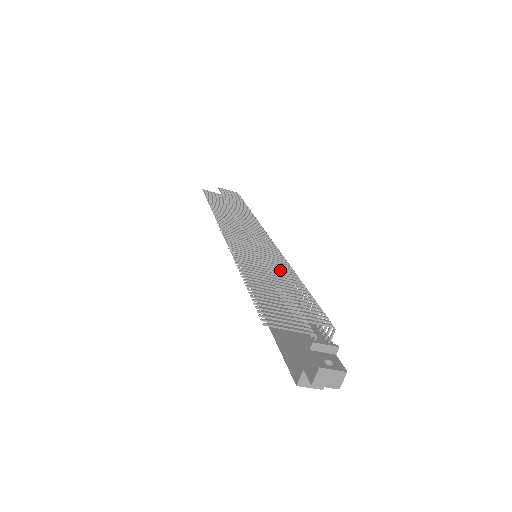
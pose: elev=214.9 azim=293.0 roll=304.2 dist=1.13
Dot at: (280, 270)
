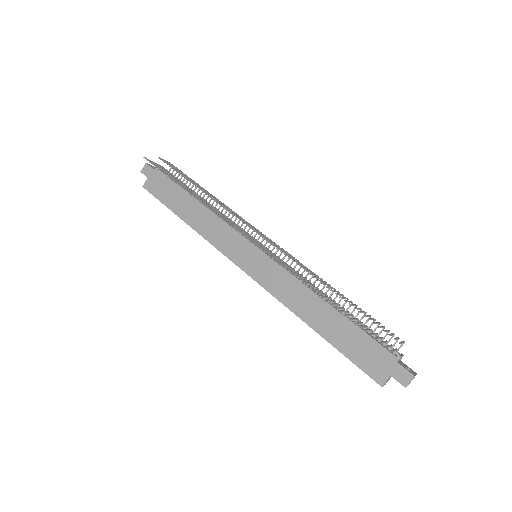
Dot at: (331, 288)
